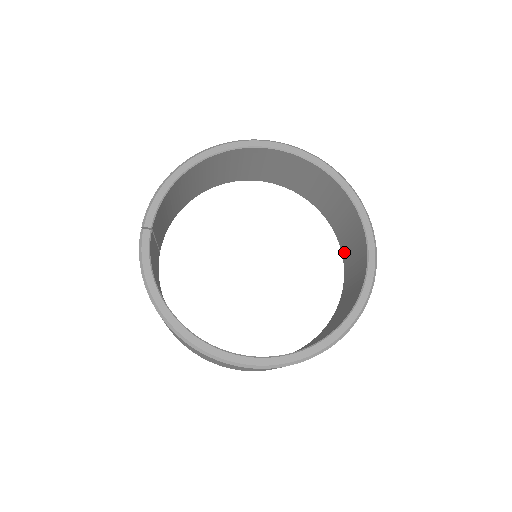
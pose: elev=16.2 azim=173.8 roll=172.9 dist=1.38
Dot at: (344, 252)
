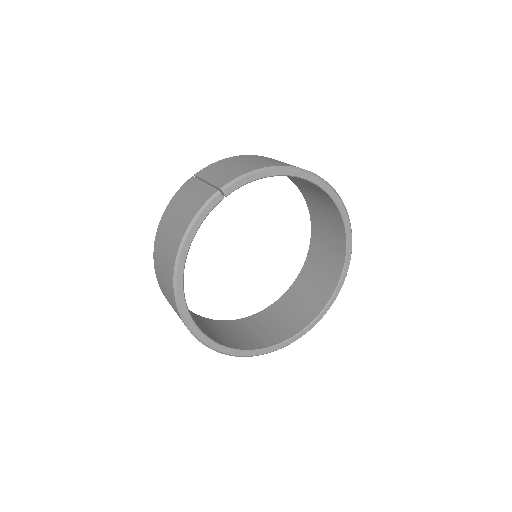
Dot at: (296, 286)
